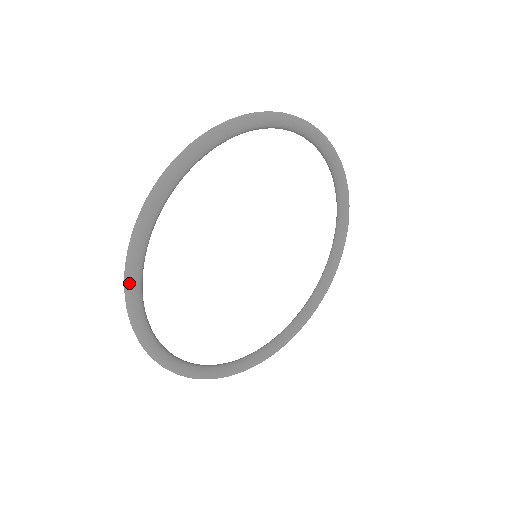
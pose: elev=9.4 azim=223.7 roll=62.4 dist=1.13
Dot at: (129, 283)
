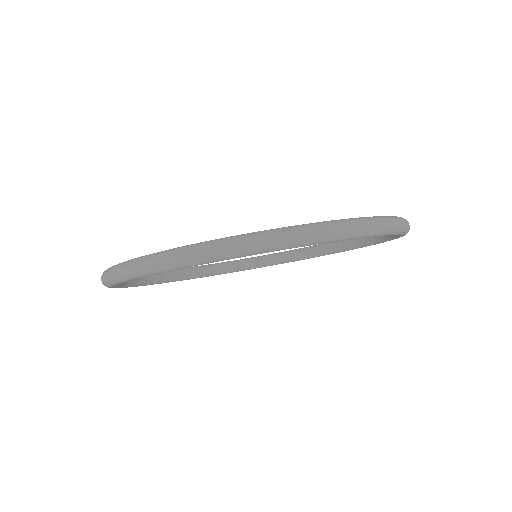
Dot at: (104, 284)
